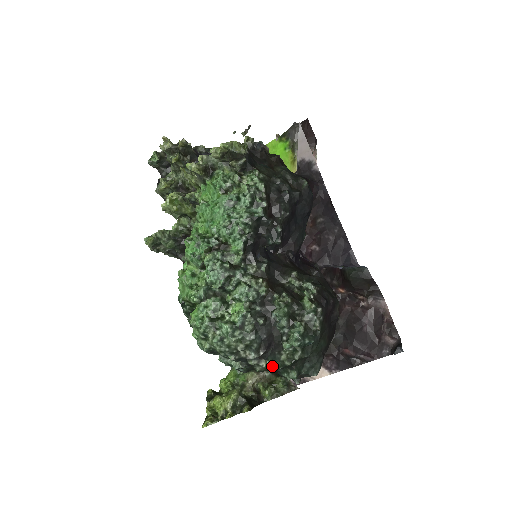
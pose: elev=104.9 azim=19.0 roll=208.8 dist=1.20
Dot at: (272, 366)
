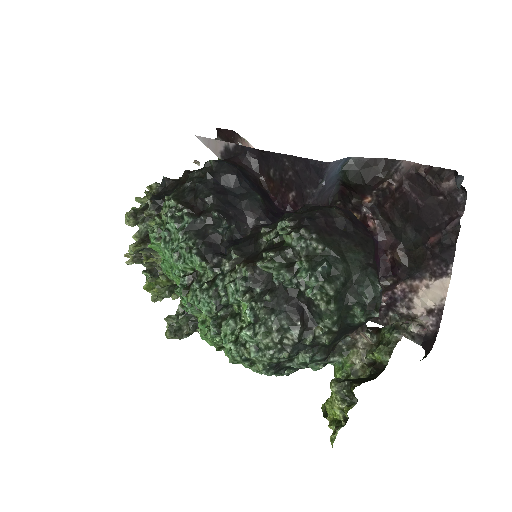
Dot at: (326, 325)
